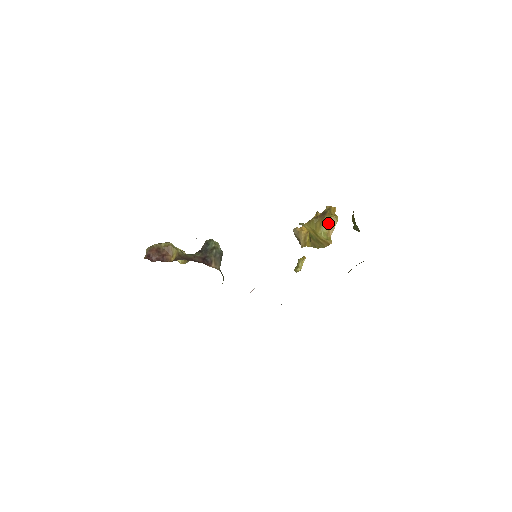
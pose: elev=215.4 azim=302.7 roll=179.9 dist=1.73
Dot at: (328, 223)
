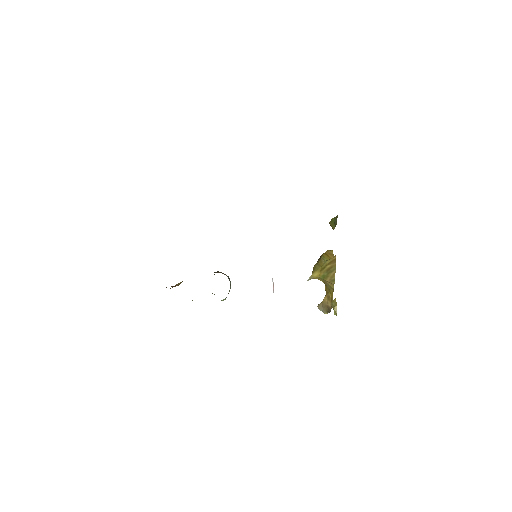
Dot at: (325, 255)
